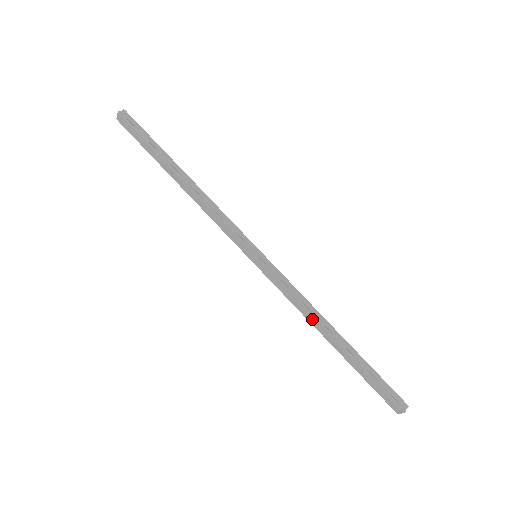
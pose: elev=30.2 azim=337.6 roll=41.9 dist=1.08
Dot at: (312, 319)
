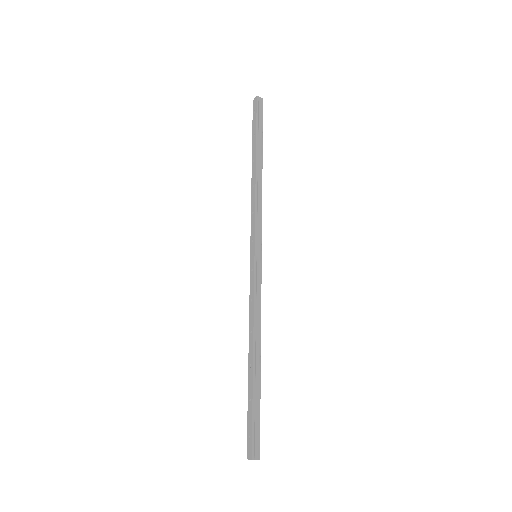
Dot at: (252, 332)
